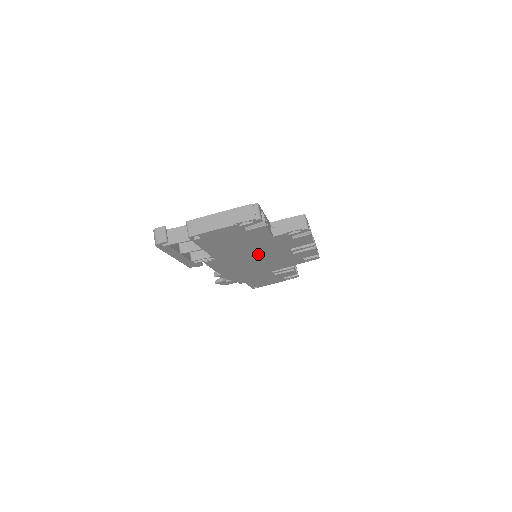
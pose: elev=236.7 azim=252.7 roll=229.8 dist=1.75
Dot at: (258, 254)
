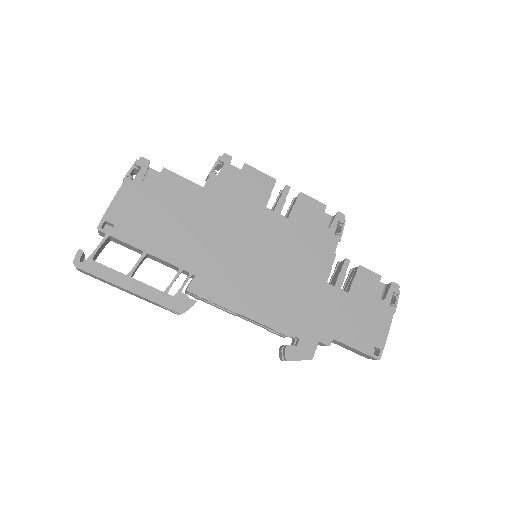
Dot at: (239, 238)
